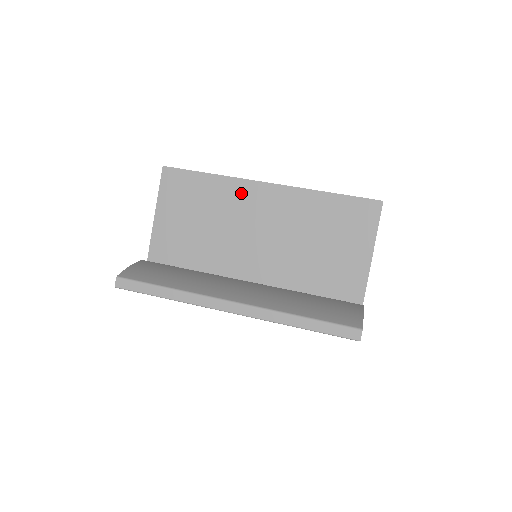
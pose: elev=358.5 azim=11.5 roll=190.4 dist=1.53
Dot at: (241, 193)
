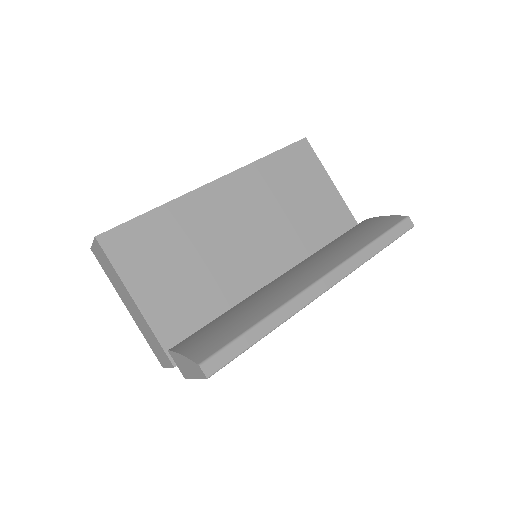
Dot at: (201, 206)
